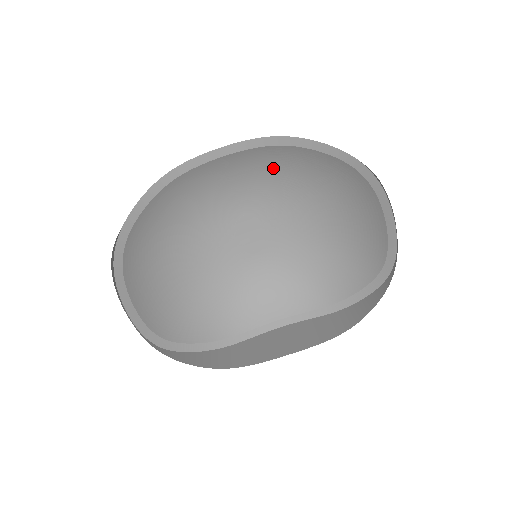
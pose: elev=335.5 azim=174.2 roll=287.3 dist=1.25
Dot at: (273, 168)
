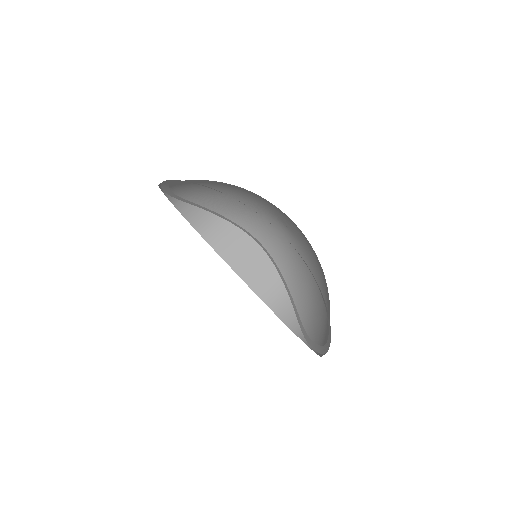
Dot at: occluded
